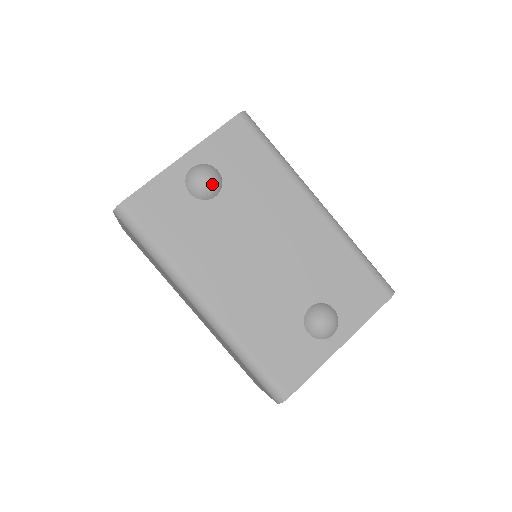
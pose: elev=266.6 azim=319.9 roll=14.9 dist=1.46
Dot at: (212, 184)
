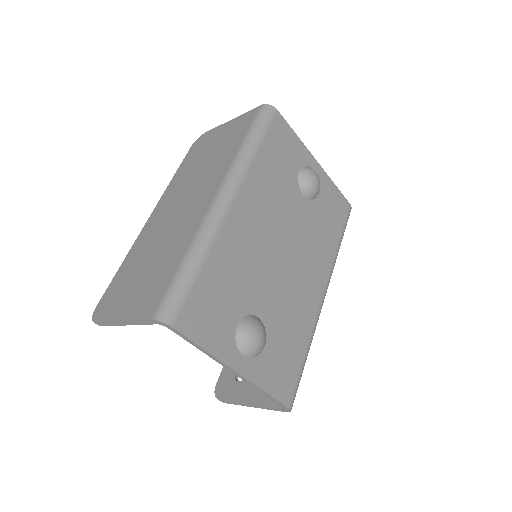
Dot at: (314, 188)
